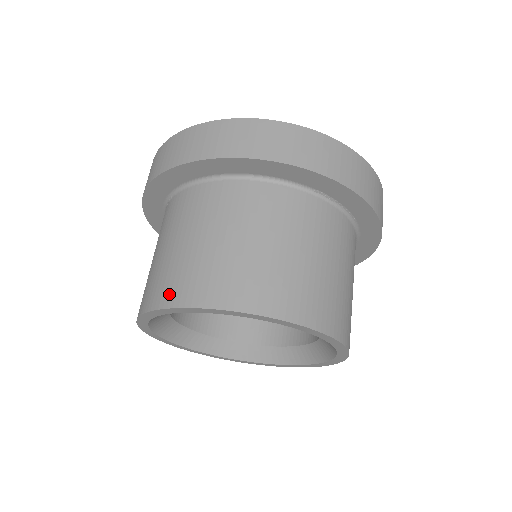
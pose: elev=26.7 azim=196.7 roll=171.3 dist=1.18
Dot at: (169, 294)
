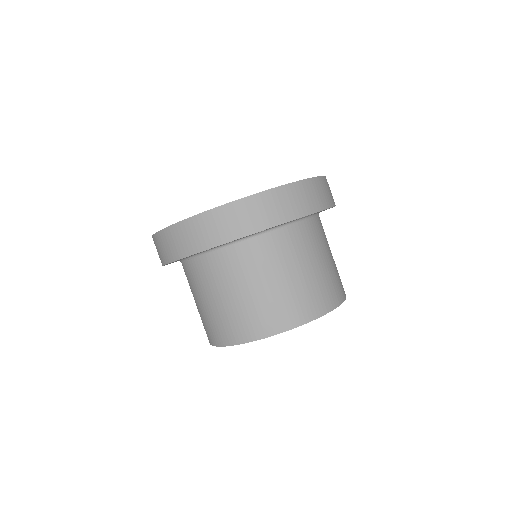
Dot at: (244, 333)
